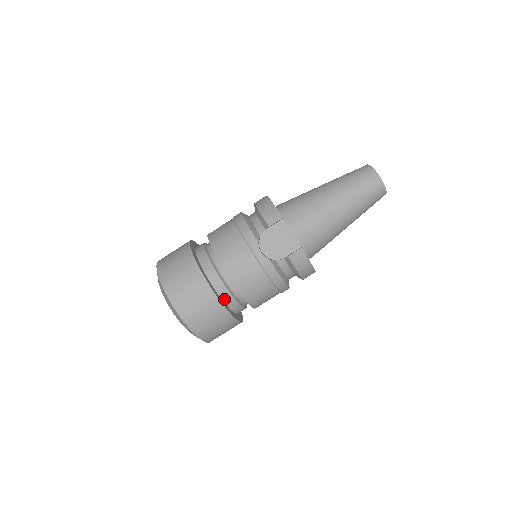
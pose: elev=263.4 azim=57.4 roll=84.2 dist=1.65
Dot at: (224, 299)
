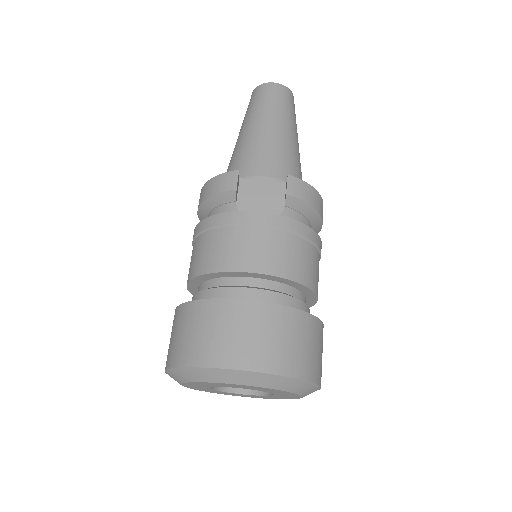
Dot at: occluded
